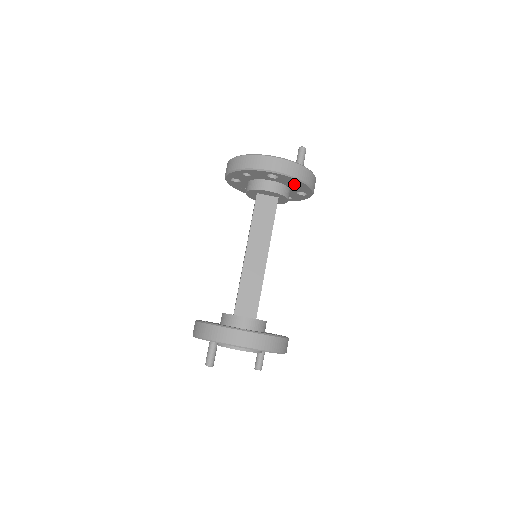
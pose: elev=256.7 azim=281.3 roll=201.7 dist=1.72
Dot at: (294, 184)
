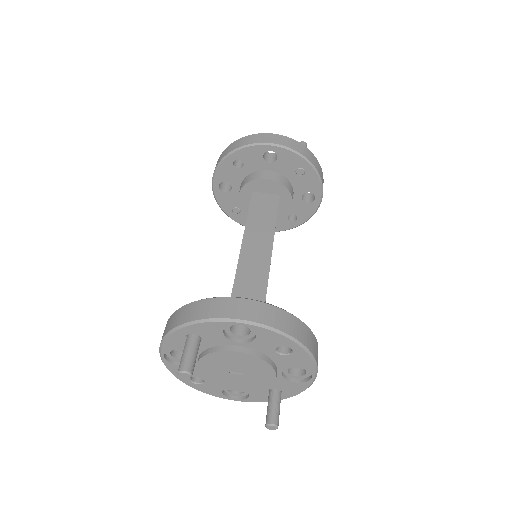
Dot at: (298, 172)
